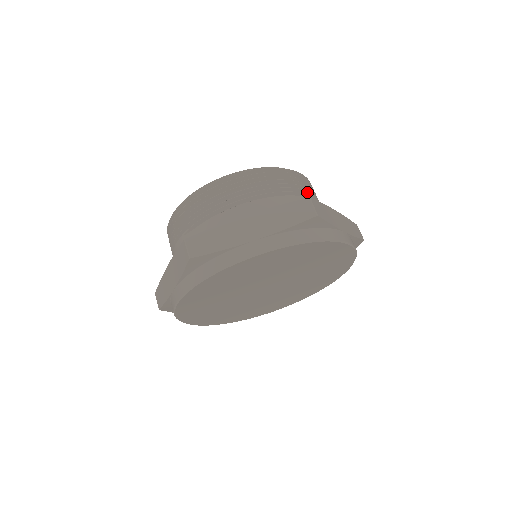
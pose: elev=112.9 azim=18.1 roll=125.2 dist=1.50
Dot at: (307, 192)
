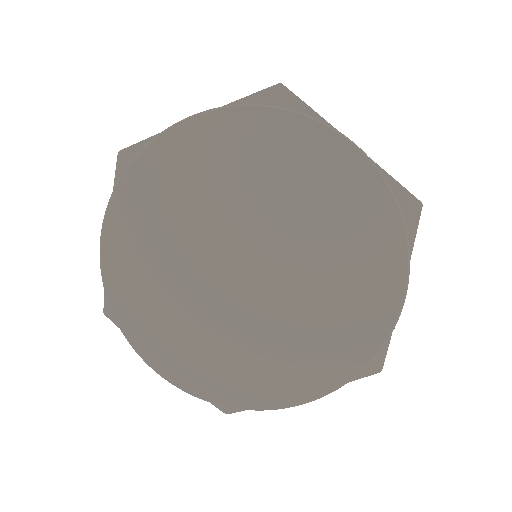
Dot at: occluded
